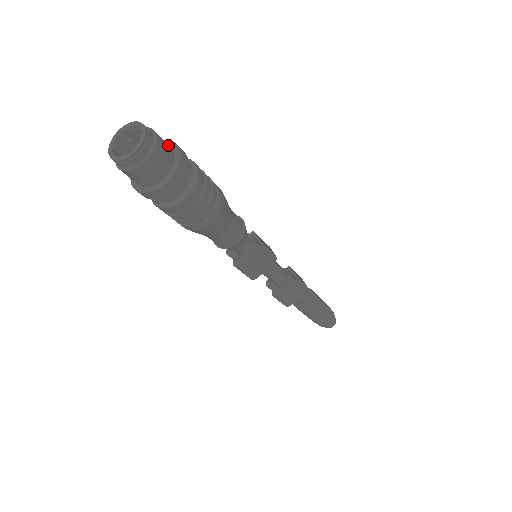
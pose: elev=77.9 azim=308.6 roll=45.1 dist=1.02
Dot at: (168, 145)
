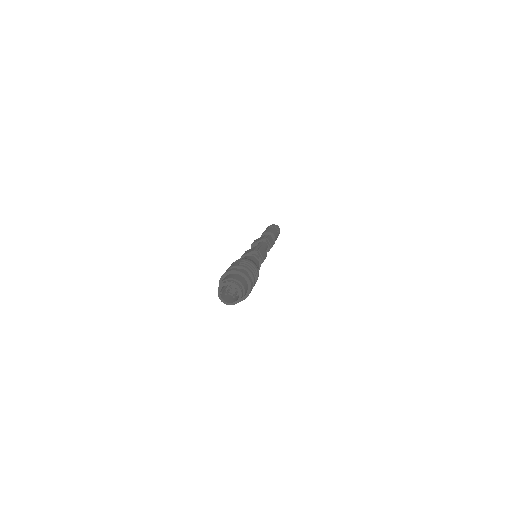
Dot at: (246, 283)
